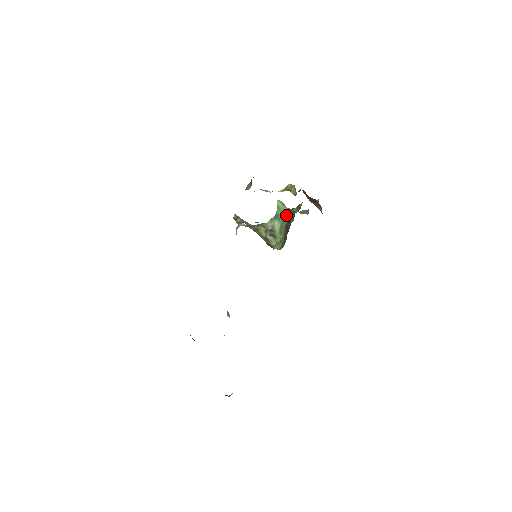
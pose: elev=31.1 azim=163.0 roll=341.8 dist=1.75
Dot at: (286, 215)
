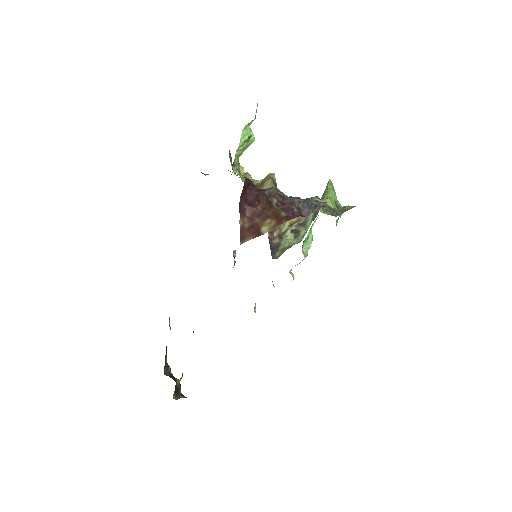
Dot at: occluded
